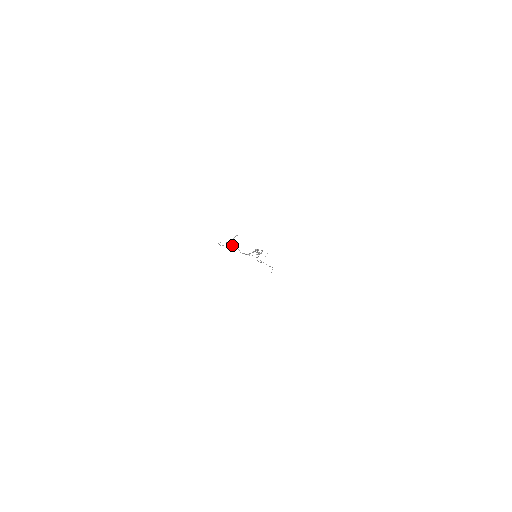
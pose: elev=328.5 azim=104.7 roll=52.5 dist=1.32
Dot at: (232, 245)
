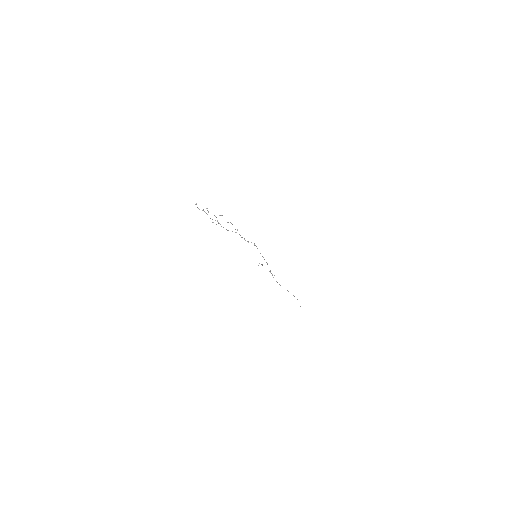
Dot at: occluded
